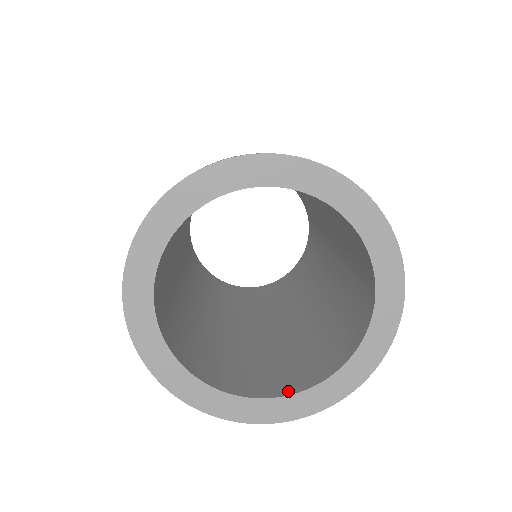
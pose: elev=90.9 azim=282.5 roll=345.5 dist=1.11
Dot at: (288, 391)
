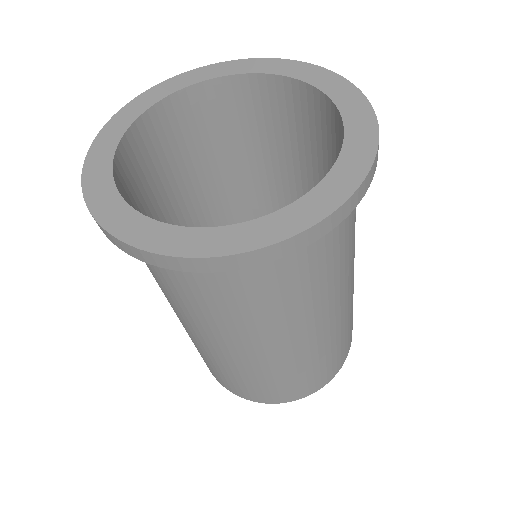
Dot at: (326, 181)
